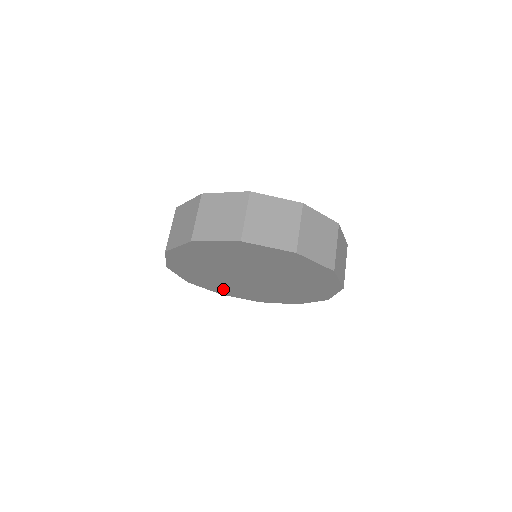
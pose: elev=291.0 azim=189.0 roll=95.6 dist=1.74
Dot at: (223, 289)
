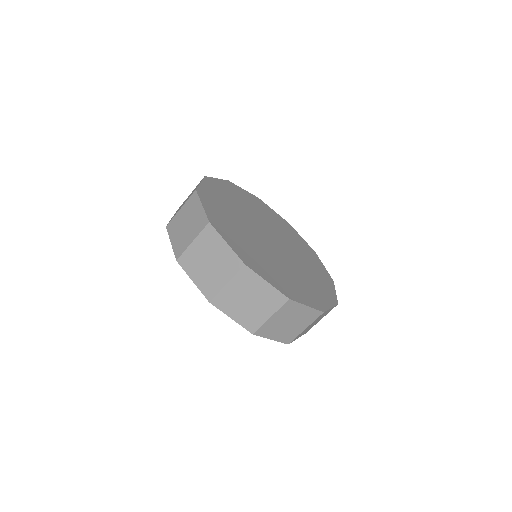
Dot at: occluded
